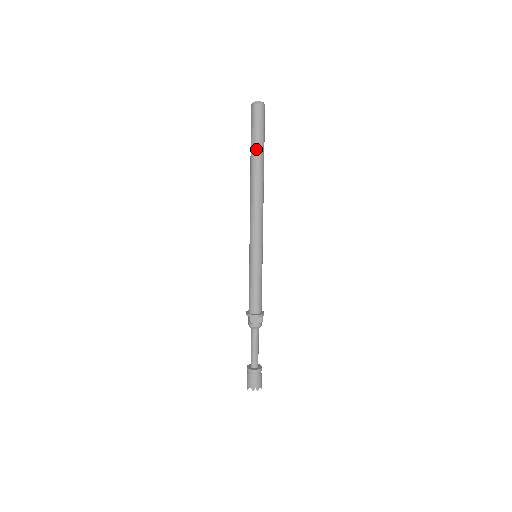
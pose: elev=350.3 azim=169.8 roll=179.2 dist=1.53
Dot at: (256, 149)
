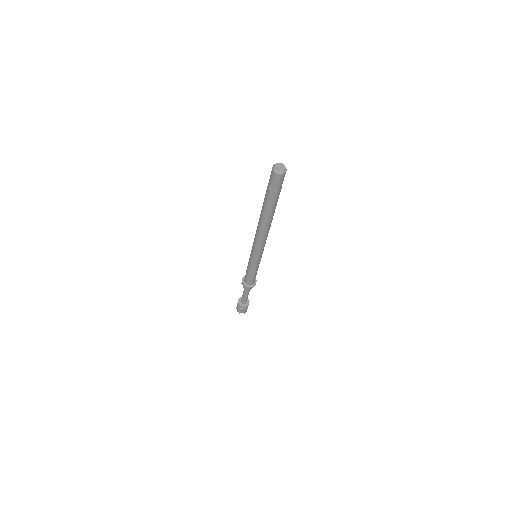
Dot at: (265, 200)
